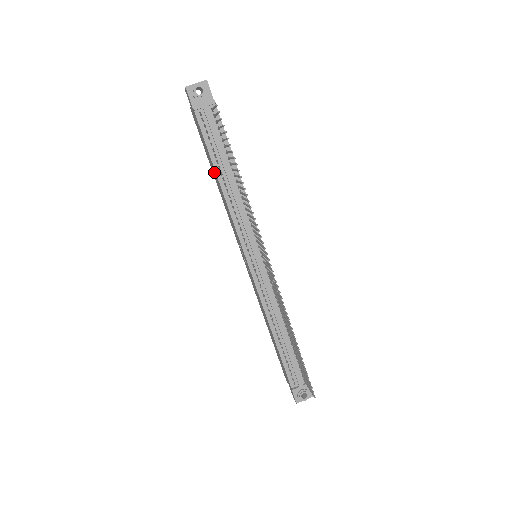
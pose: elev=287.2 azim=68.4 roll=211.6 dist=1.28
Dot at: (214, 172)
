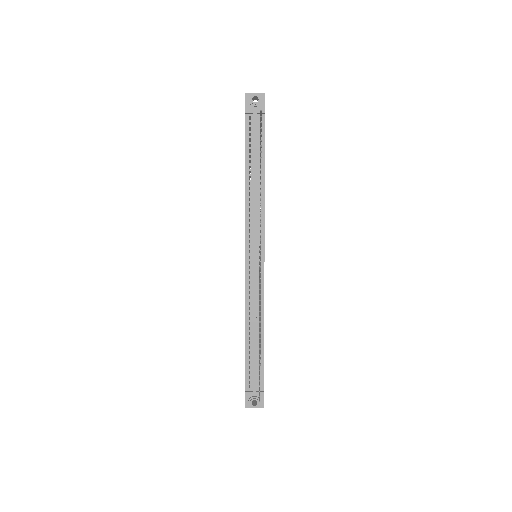
Dot at: occluded
